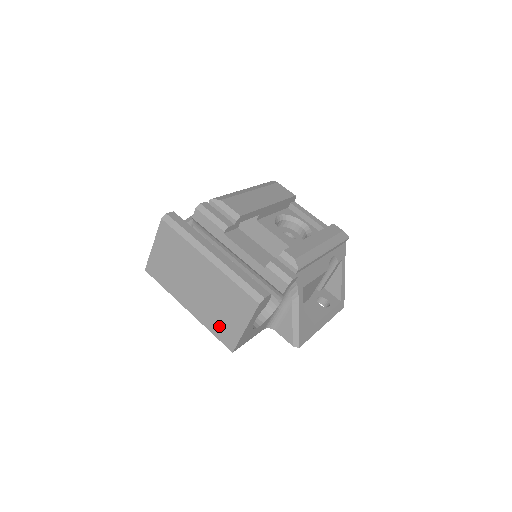
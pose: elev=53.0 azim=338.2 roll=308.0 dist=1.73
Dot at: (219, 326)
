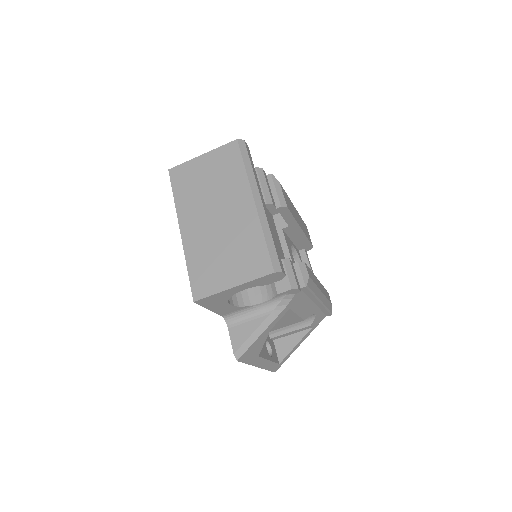
Dot at: (204, 267)
